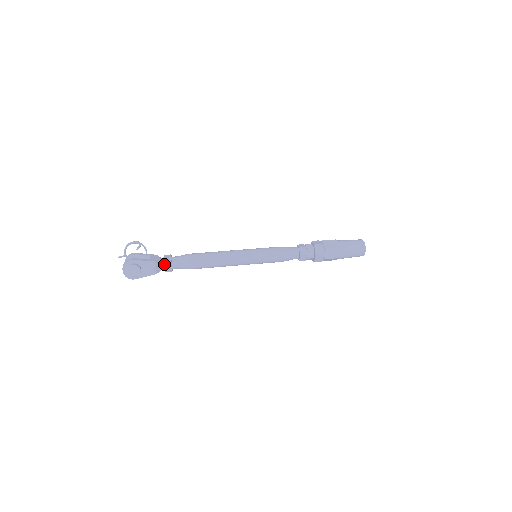
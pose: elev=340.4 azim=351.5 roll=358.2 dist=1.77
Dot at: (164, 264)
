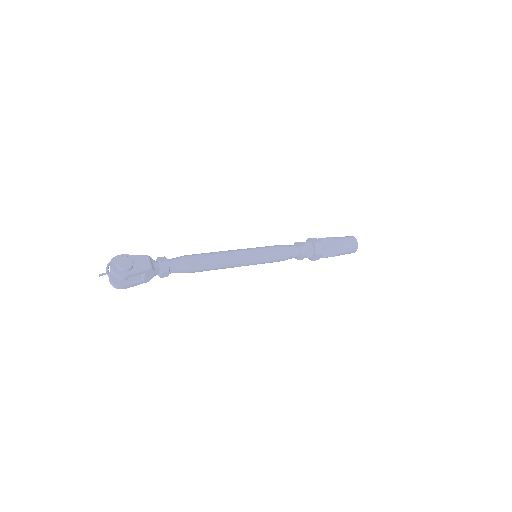
Dot at: (159, 260)
